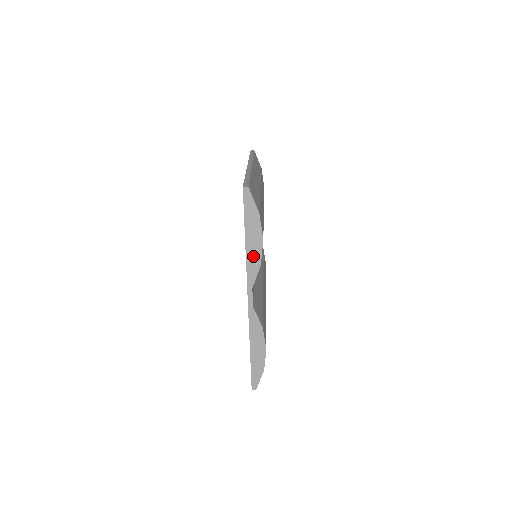
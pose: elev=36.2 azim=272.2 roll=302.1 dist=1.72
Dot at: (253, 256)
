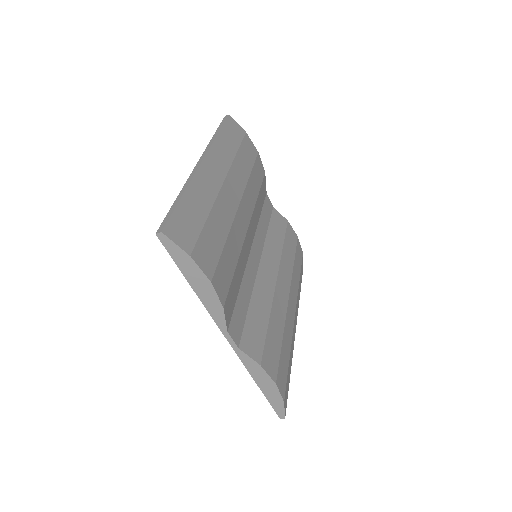
Dot at: (210, 301)
